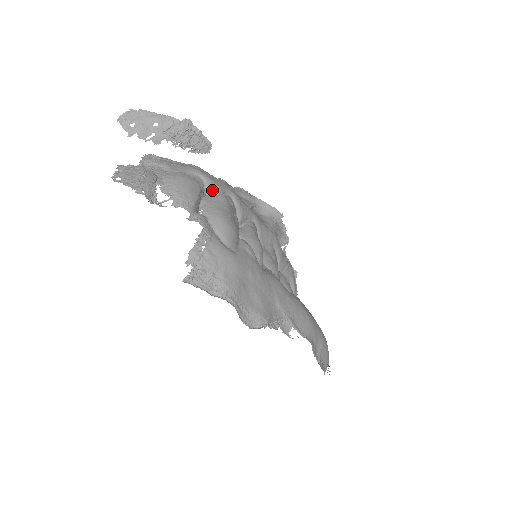
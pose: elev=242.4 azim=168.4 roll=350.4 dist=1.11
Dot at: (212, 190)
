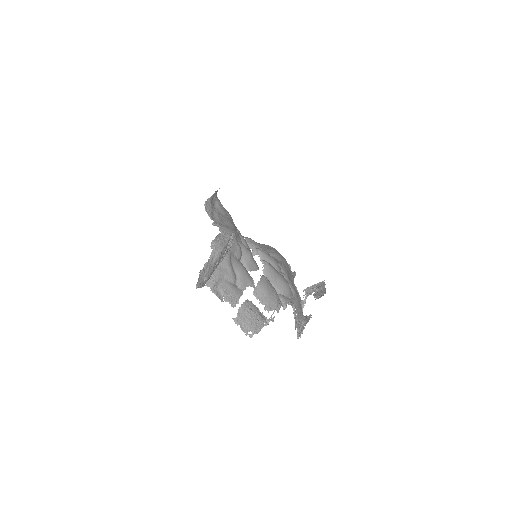
Dot at: (240, 255)
